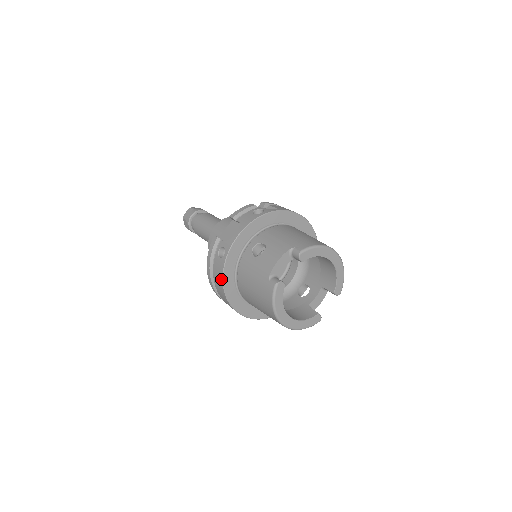
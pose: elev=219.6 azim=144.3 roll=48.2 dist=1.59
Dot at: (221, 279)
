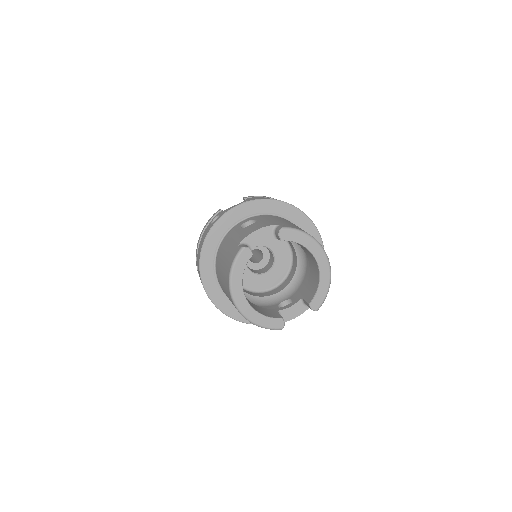
Dot at: (202, 244)
